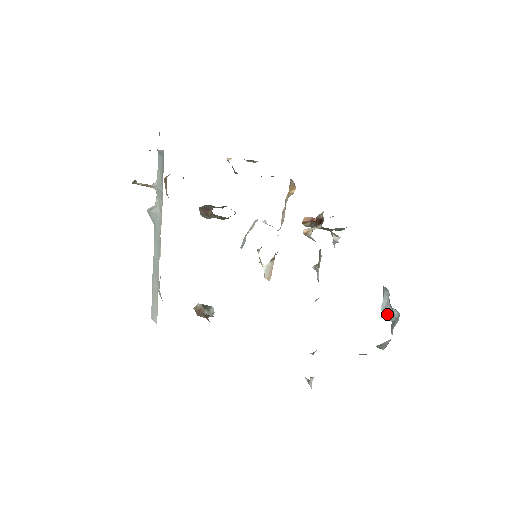
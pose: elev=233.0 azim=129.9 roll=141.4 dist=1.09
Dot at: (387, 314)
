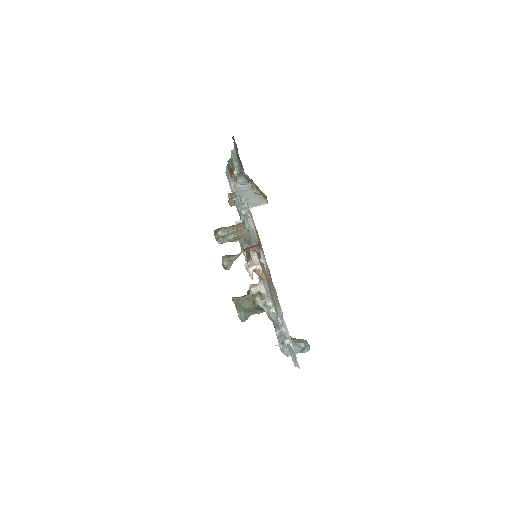
Dot at: occluded
